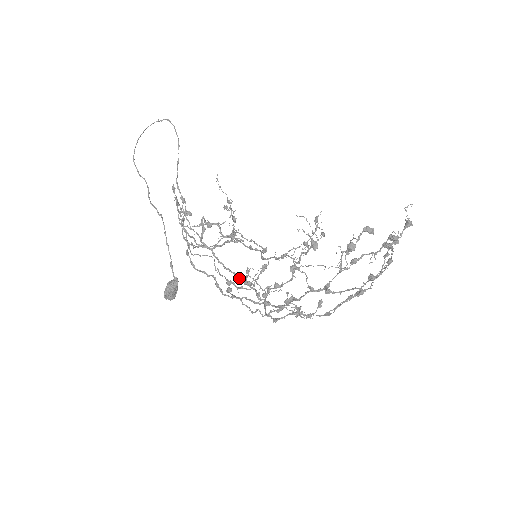
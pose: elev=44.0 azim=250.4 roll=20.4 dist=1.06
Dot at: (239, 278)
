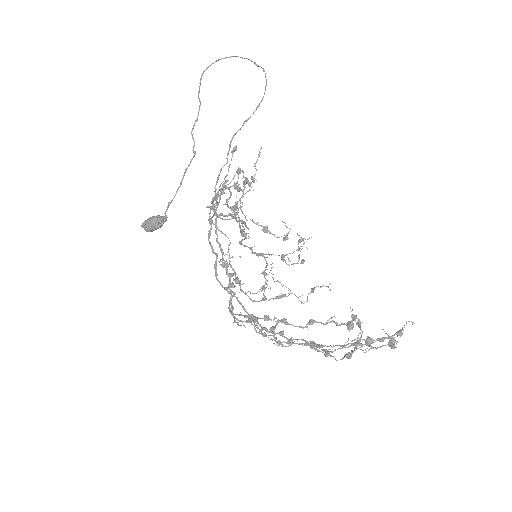
Dot at: (223, 258)
